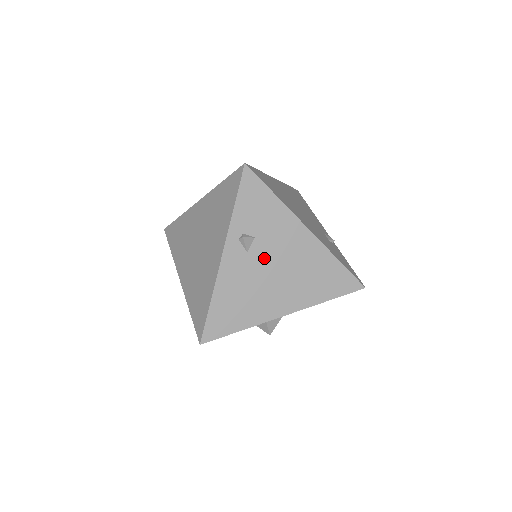
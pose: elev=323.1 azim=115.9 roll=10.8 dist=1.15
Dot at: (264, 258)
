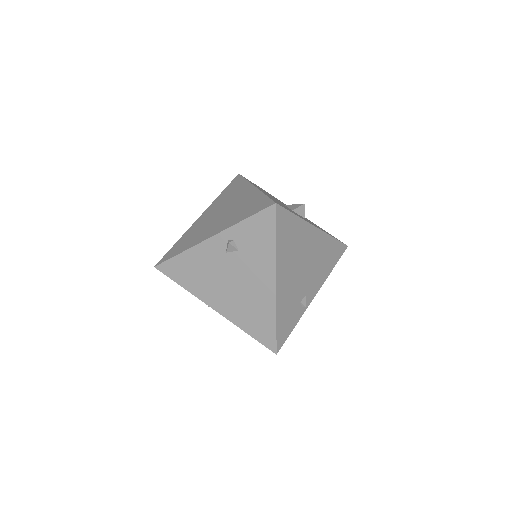
Dot at: (233, 267)
